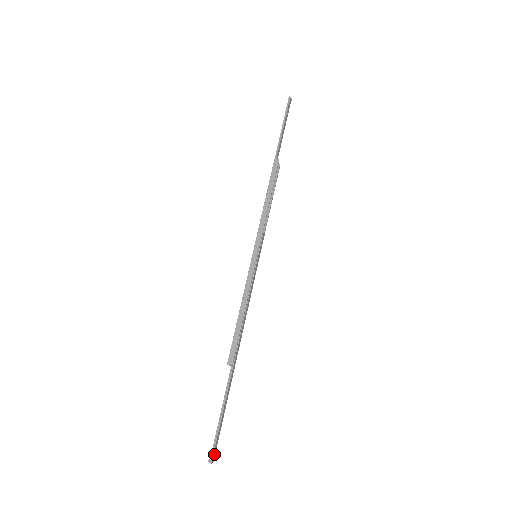
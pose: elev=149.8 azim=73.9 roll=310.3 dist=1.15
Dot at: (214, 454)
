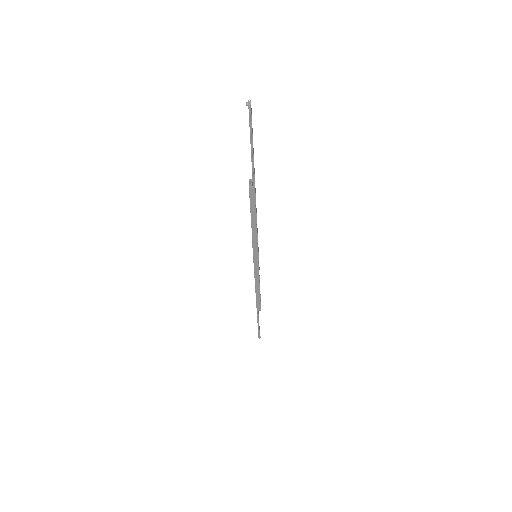
Dot at: (251, 111)
